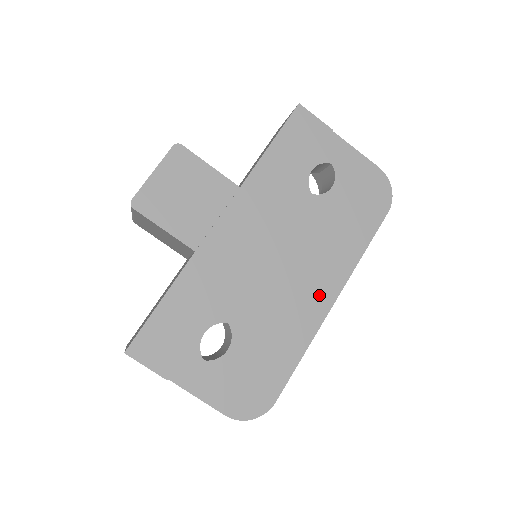
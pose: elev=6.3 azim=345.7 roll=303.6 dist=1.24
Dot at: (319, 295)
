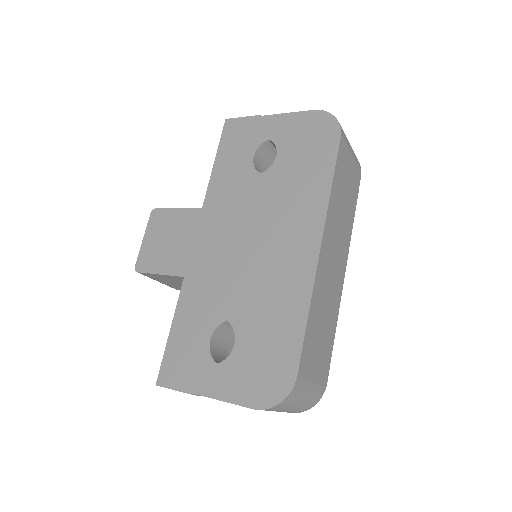
Dot at: (301, 251)
